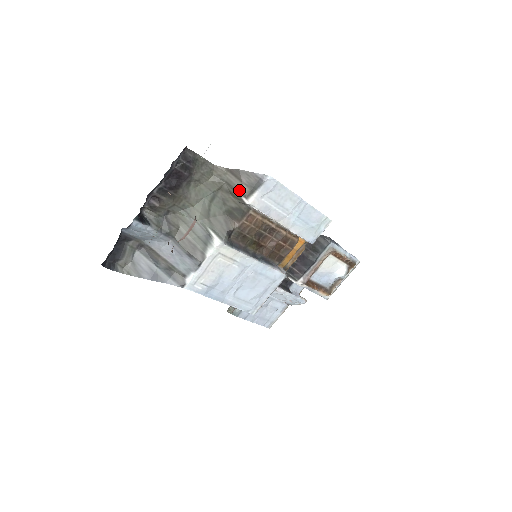
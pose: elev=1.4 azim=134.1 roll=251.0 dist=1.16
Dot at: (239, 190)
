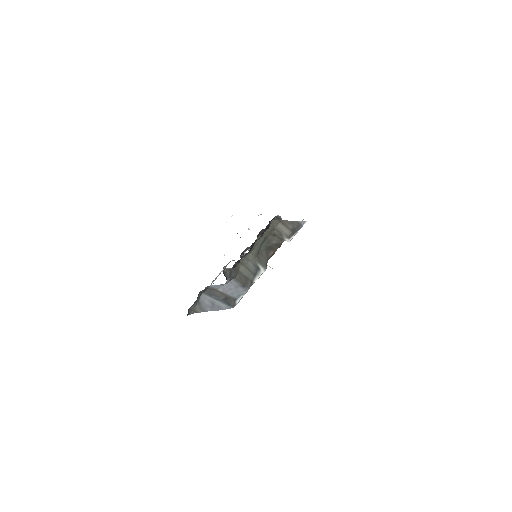
Dot at: (285, 234)
